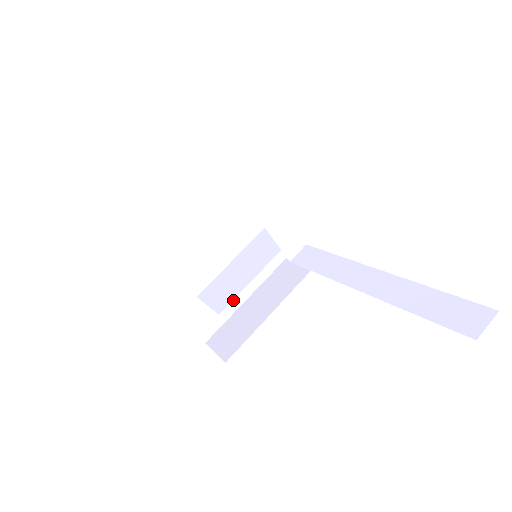
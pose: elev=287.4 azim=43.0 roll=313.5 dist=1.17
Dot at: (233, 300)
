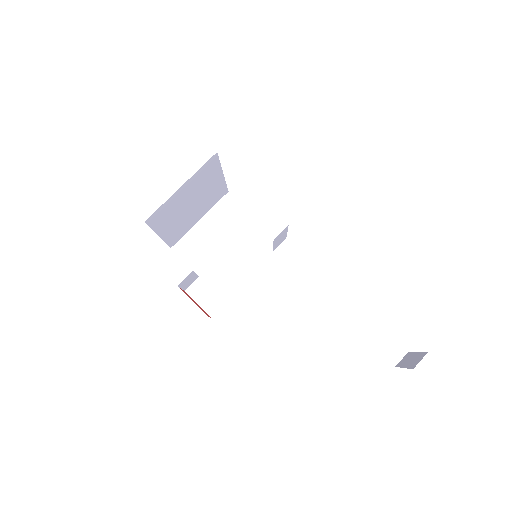
Dot at: occluded
